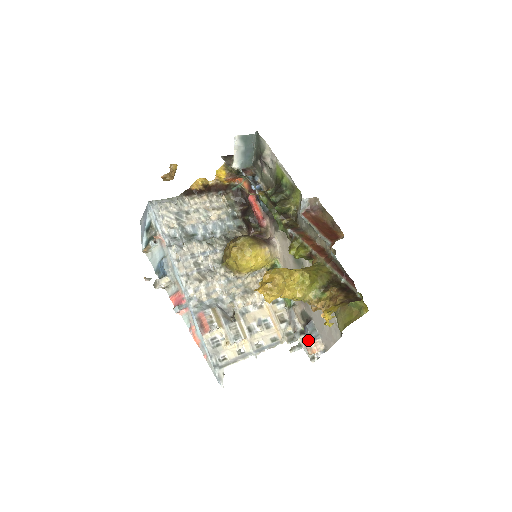
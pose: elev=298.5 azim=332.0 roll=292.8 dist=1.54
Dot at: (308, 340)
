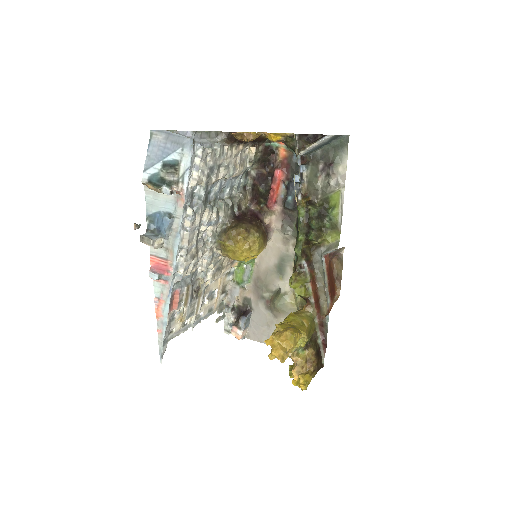
Dot at: (239, 326)
